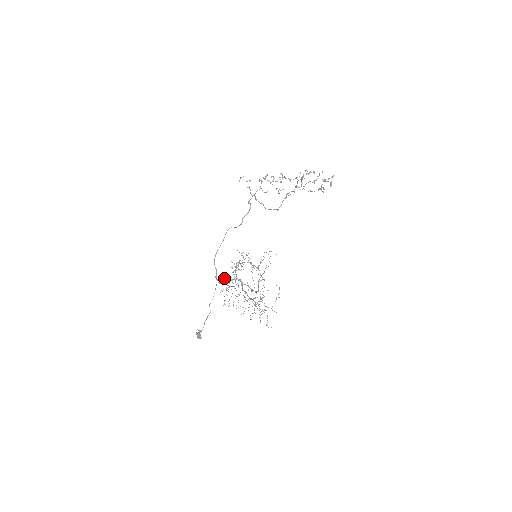
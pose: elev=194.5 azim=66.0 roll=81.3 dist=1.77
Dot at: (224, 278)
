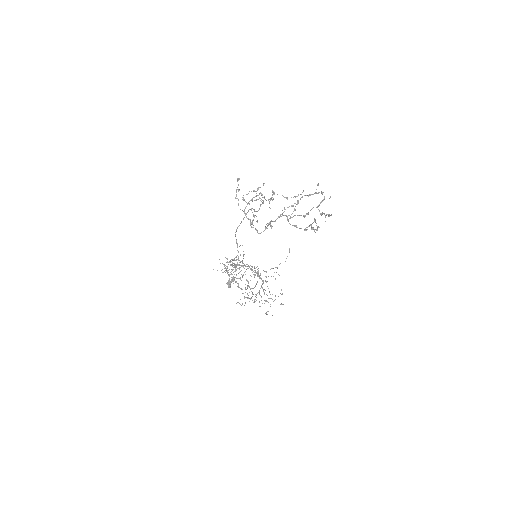
Dot at: occluded
